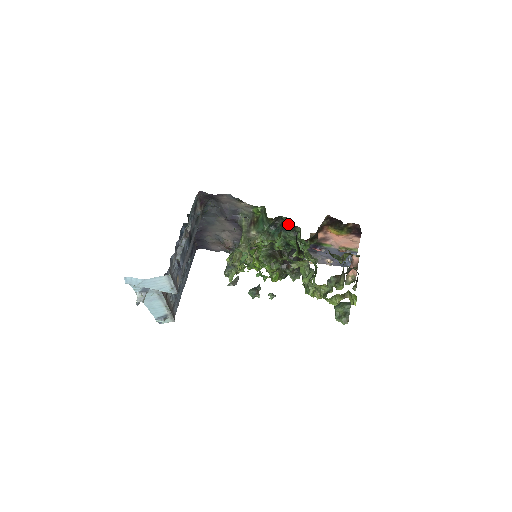
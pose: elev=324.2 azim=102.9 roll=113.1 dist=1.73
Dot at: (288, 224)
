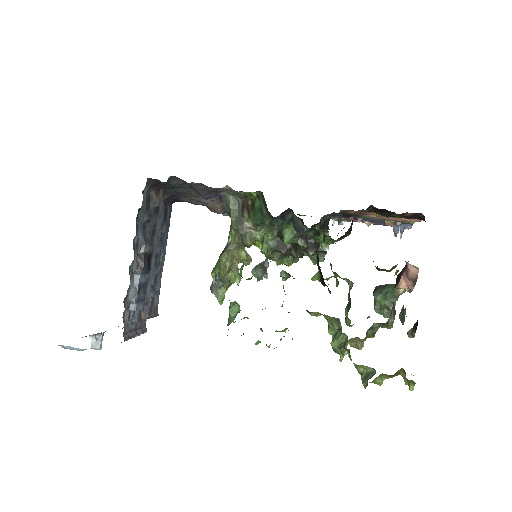
Dot at: (303, 224)
